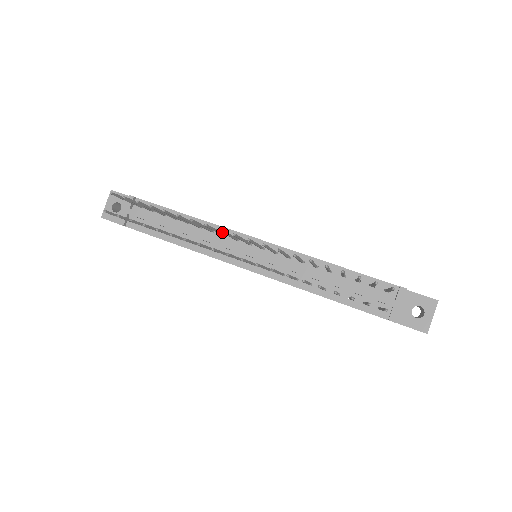
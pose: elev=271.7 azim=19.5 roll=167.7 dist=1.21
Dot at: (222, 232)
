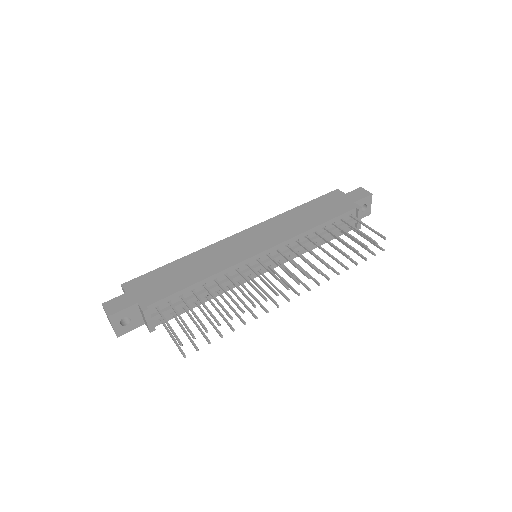
Dot at: (275, 292)
